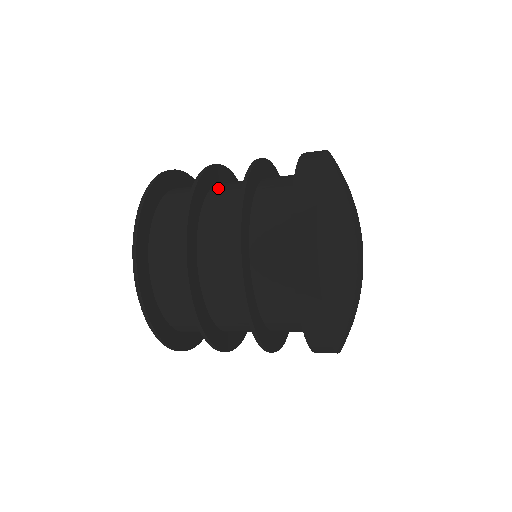
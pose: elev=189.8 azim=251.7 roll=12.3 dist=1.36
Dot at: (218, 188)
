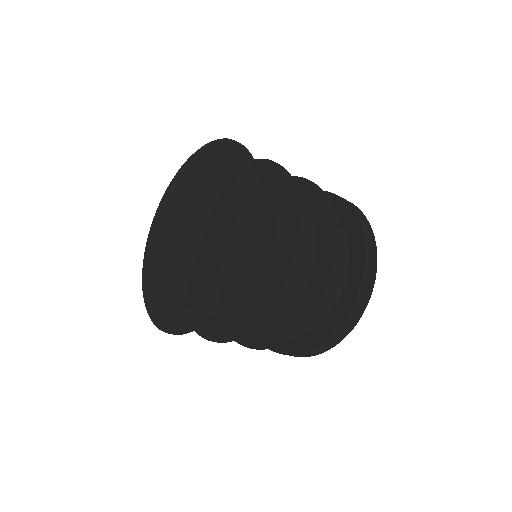
Dot at: occluded
